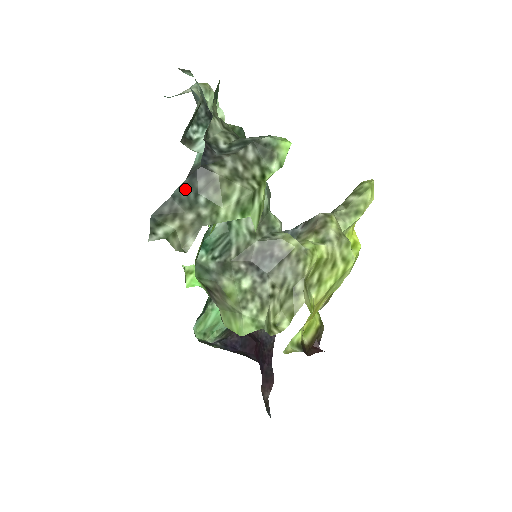
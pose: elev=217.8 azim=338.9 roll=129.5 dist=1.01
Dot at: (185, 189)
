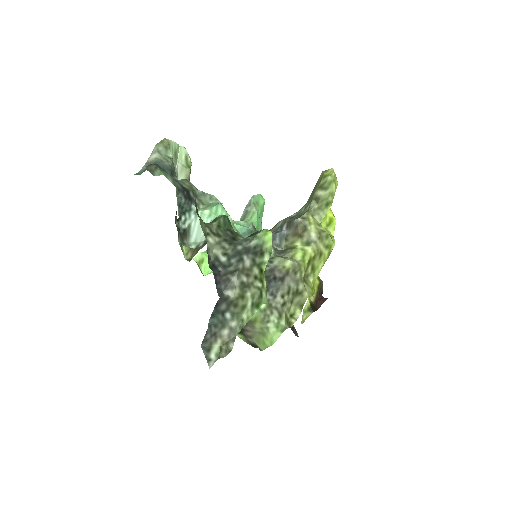
Dot at: (214, 316)
